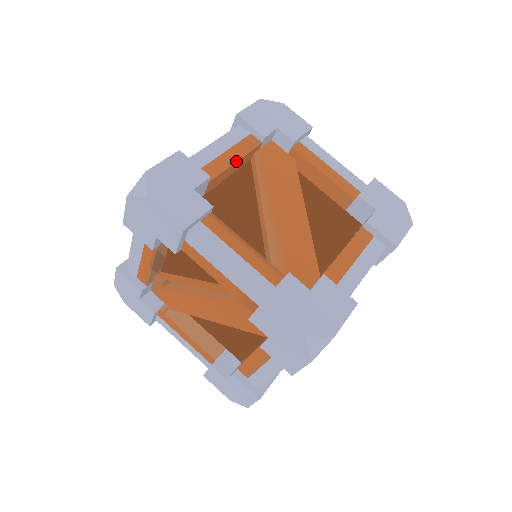
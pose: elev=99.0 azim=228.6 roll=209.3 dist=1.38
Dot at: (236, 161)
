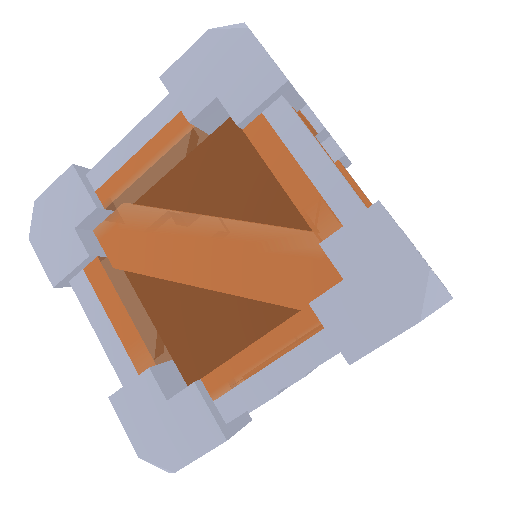
Dot at: (304, 117)
